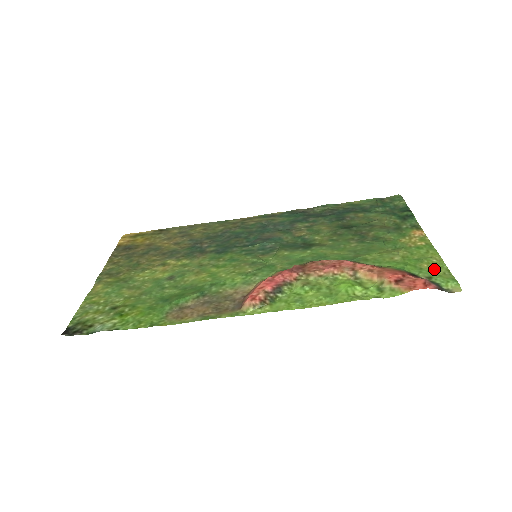
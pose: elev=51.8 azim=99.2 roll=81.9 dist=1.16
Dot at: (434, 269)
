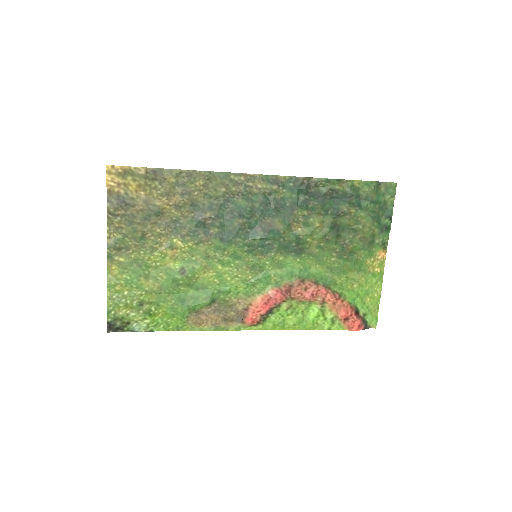
Dot at: (371, 306)
